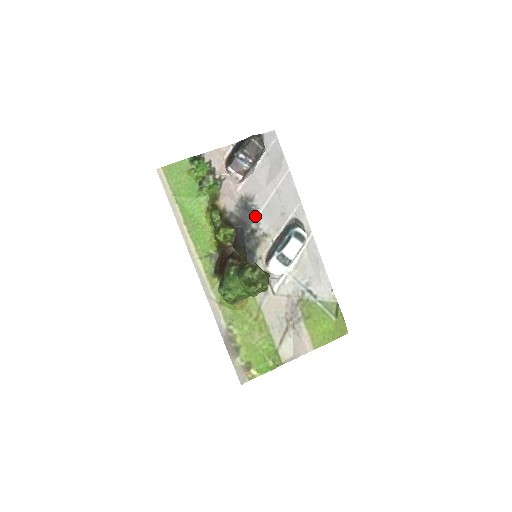
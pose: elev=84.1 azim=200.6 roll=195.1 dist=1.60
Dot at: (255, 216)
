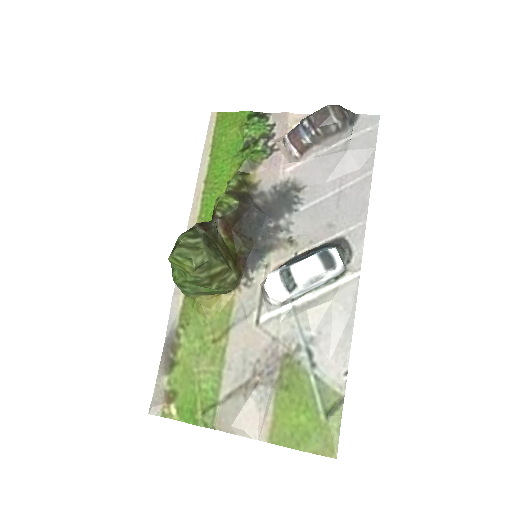
Dot at: (291, 211)
